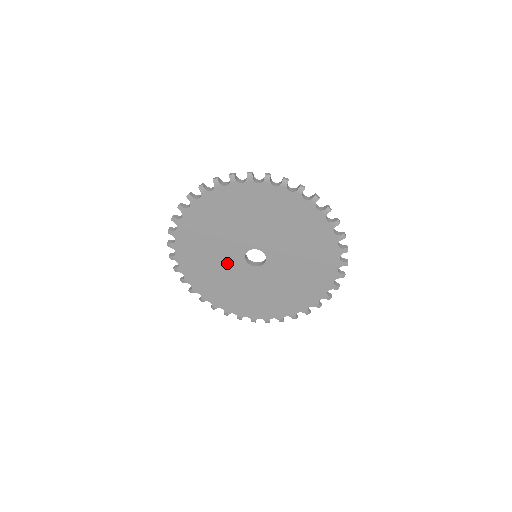
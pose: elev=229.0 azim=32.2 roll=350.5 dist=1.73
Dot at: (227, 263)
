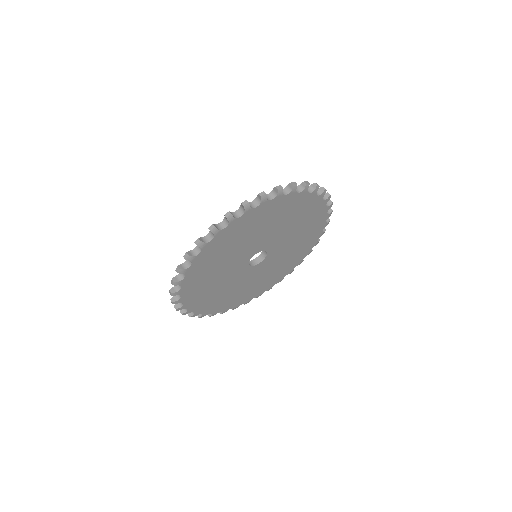
Dot at: (233, 278)
